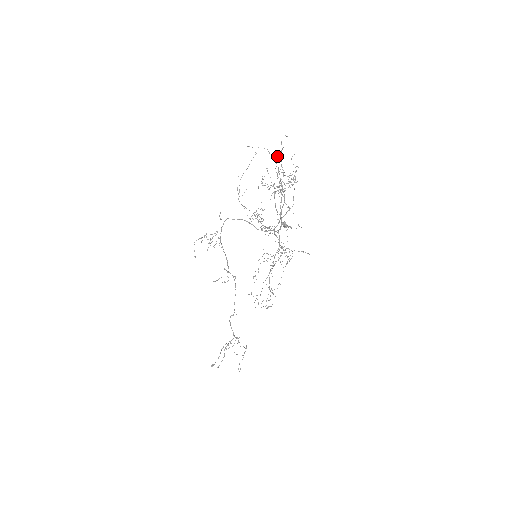
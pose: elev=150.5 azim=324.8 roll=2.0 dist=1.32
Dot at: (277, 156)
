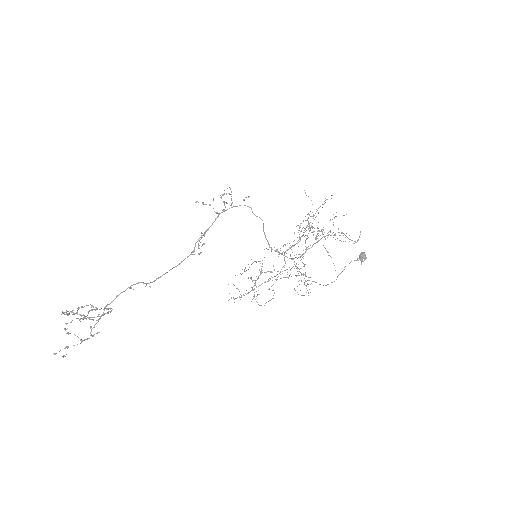
Dot at: occluded
